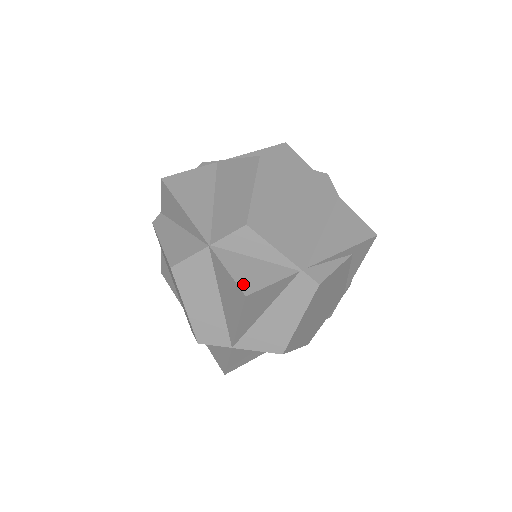
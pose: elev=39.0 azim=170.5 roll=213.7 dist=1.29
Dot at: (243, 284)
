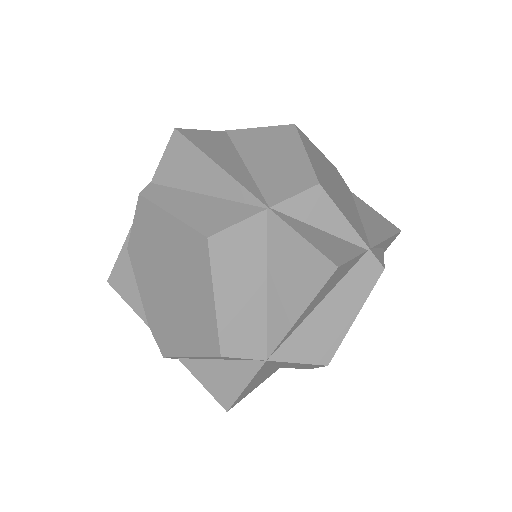
Dot at: (327, 254)
